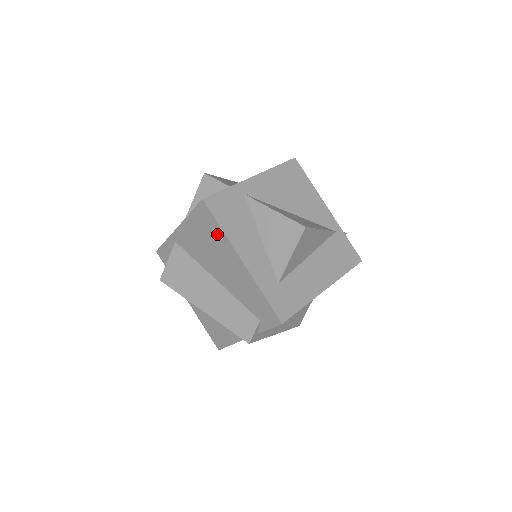
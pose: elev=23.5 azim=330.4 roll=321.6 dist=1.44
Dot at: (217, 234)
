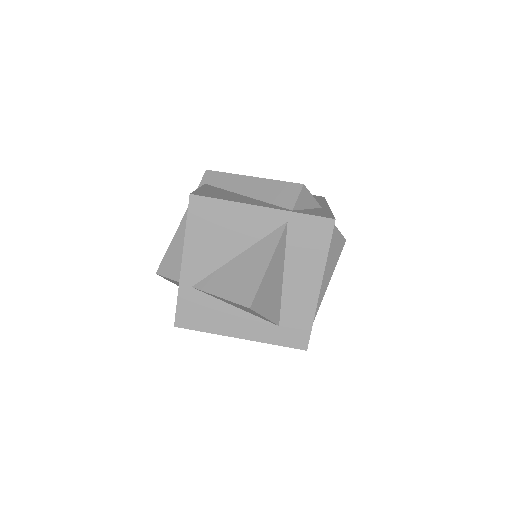
Dot at: occluded
